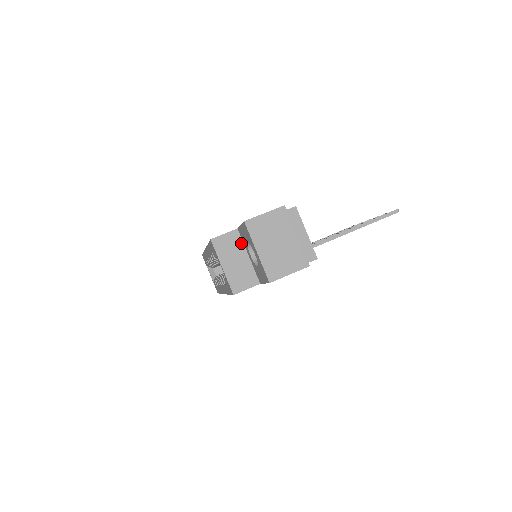
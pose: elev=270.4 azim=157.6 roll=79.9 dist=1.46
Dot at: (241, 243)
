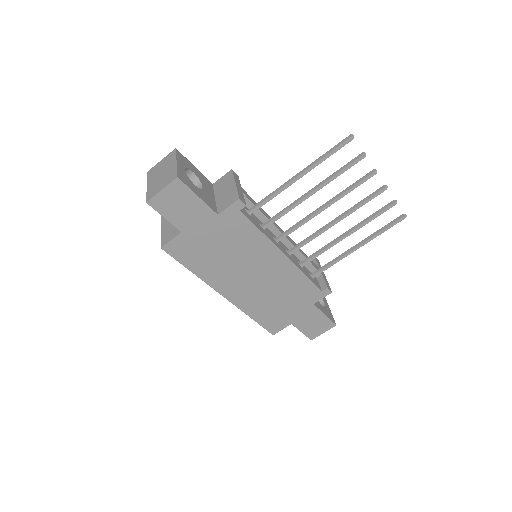
Dot at: occluded
